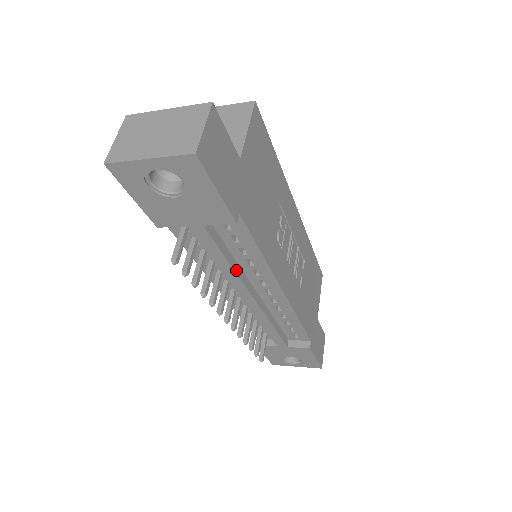
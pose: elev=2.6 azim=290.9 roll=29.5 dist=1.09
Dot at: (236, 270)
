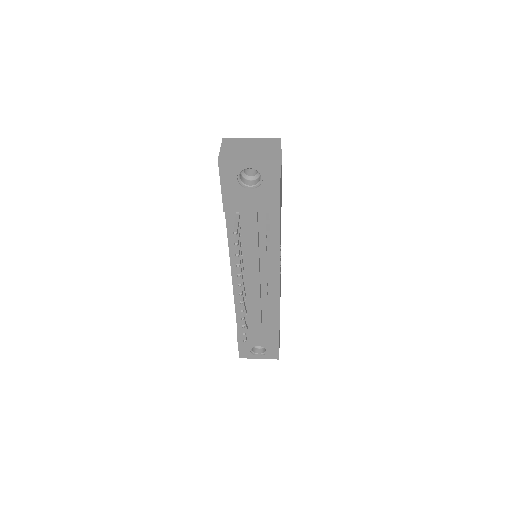
Dot at: occluded
